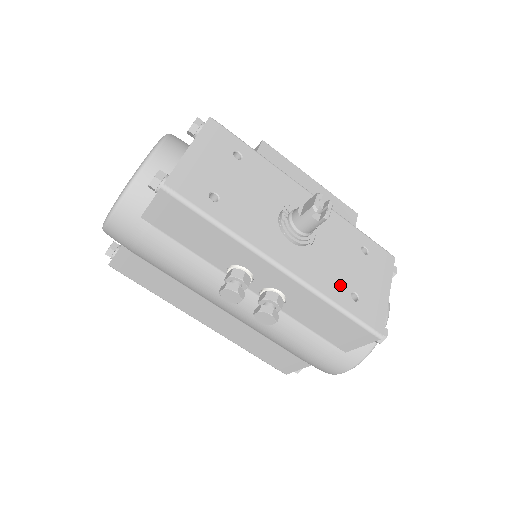
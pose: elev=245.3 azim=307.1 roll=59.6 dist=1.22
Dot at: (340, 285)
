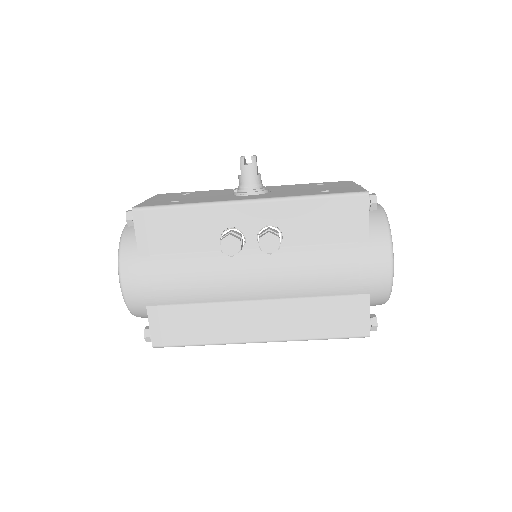
Dot at: (307, 192)
